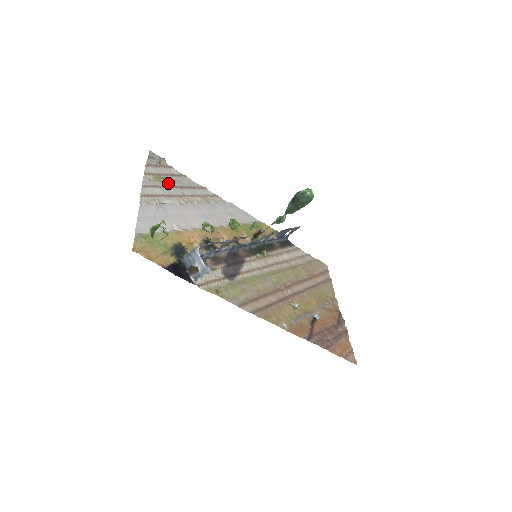
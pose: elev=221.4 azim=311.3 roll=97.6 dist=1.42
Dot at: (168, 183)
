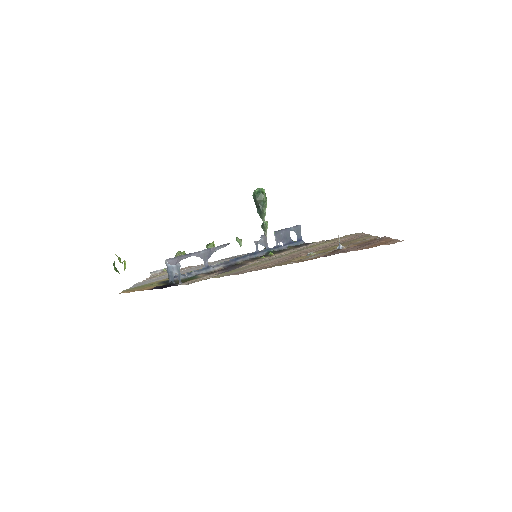
Dot at: occluded
